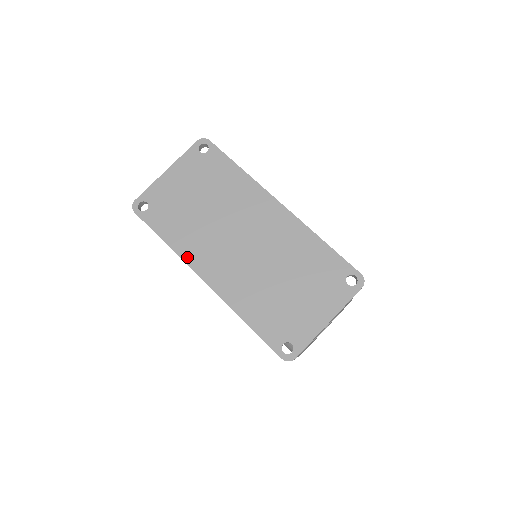
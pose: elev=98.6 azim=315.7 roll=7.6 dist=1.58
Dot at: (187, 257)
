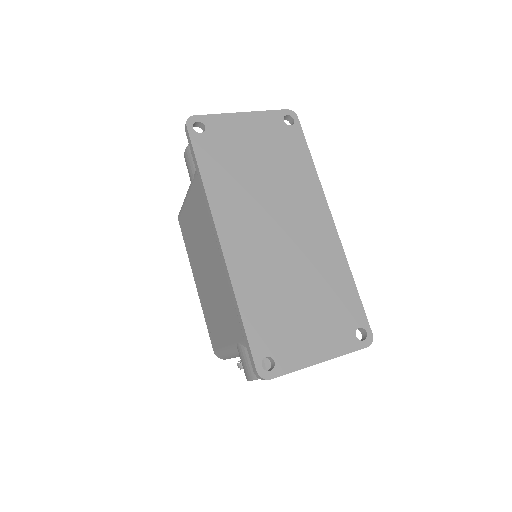
Dot at: (216, 206)
